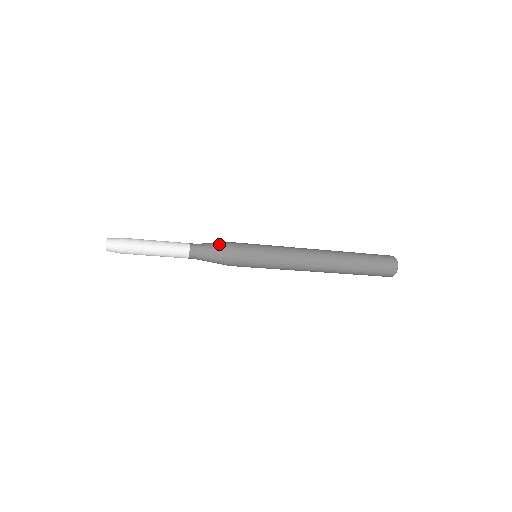
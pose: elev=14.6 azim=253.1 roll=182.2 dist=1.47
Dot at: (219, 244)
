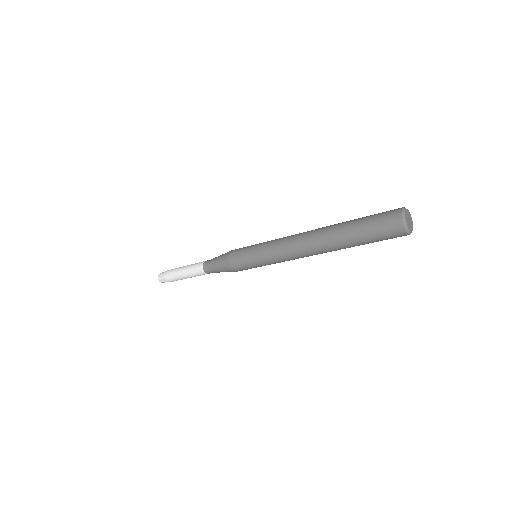
Dot at: (220, 259)
